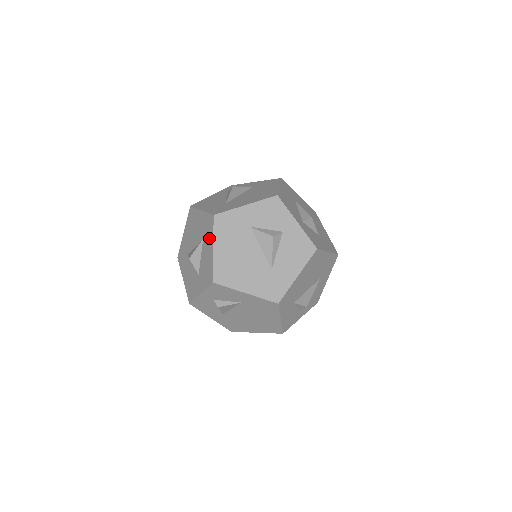
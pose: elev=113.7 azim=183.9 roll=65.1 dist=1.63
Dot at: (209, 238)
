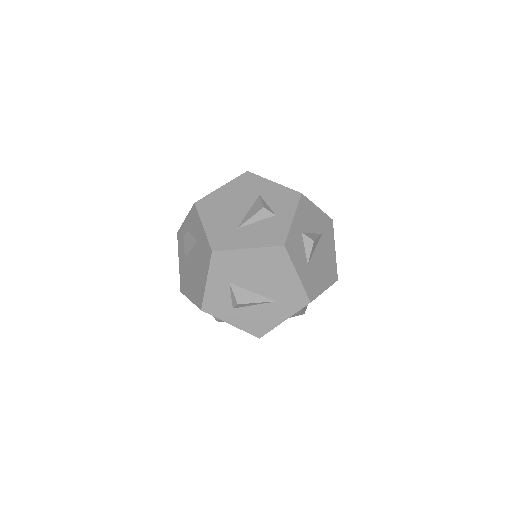
Dot at: occluded
